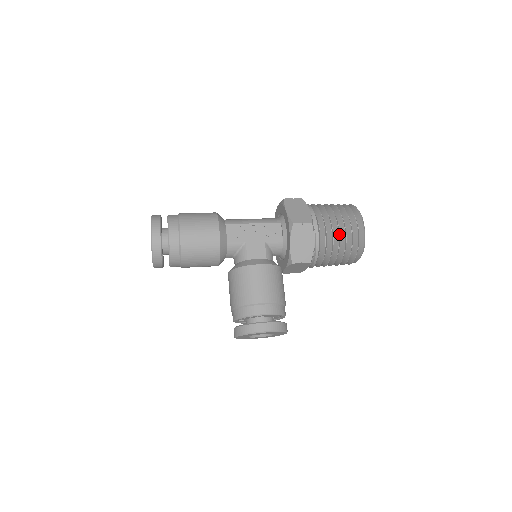
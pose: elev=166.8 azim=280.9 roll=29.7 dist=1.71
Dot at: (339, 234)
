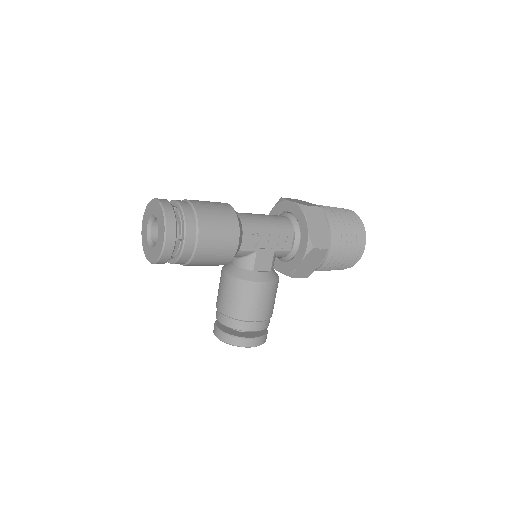
Dot at: (342, 254)
